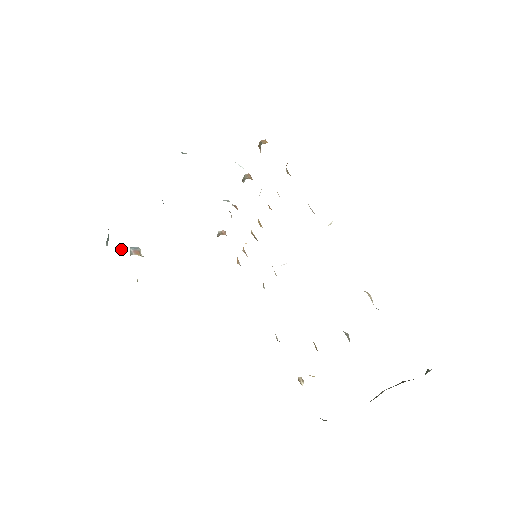
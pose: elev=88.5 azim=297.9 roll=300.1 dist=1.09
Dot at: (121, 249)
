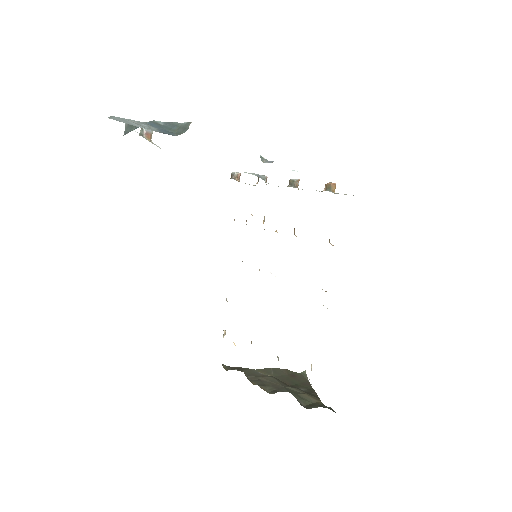
Dot at: occluded
